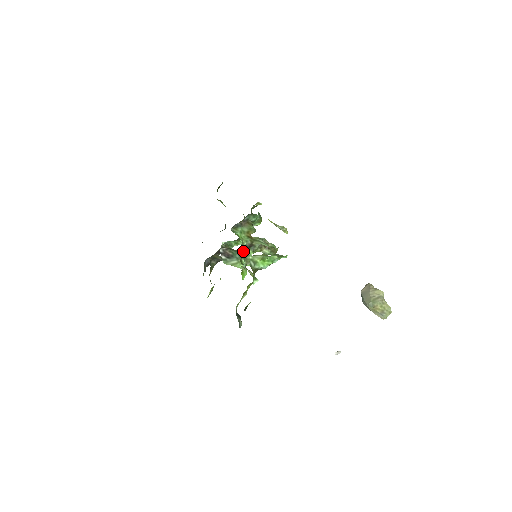
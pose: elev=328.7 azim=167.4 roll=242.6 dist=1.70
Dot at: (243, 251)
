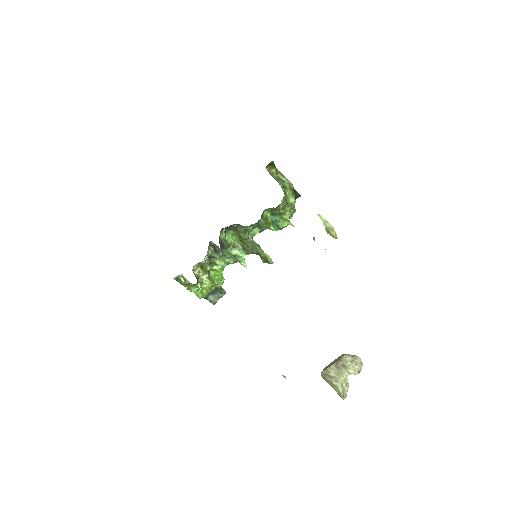
Dot at: occluded
